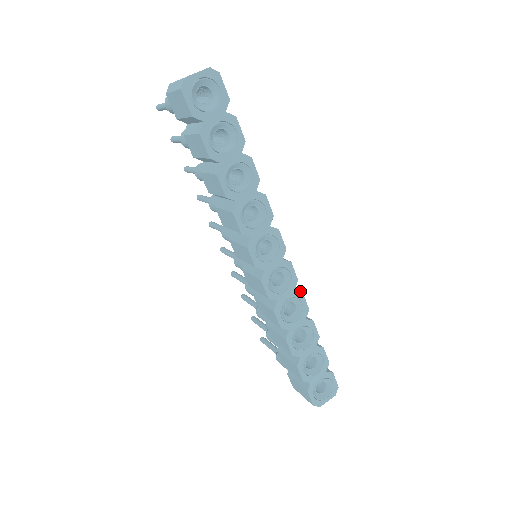
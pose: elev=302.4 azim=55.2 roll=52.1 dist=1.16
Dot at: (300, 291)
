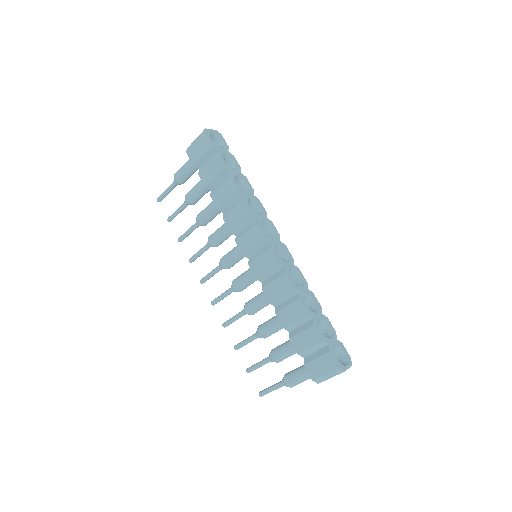
Dot at: (297, 267)
